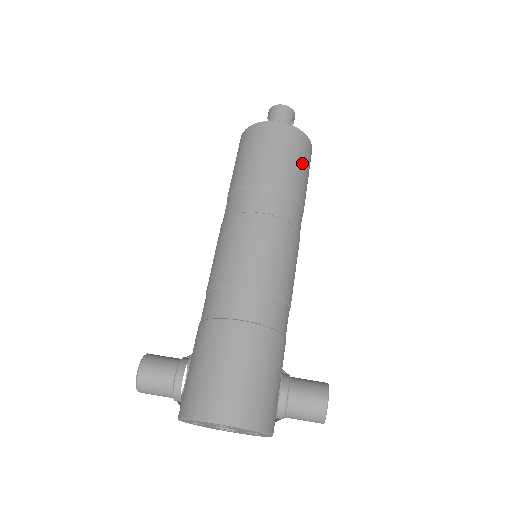
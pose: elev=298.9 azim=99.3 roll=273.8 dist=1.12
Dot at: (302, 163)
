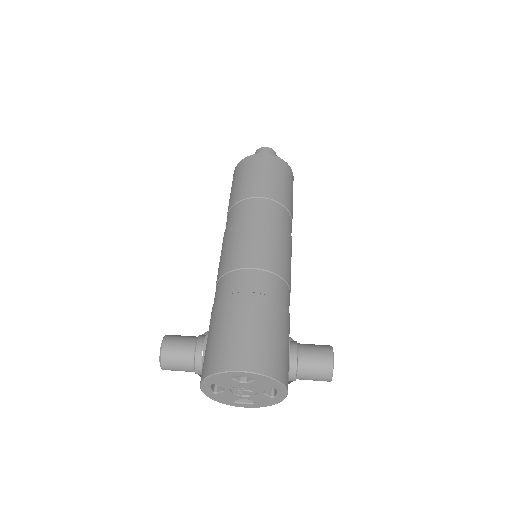
Dot at: (287, 183)
